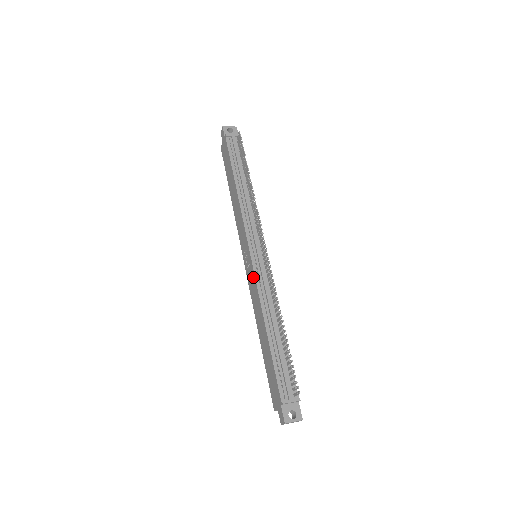
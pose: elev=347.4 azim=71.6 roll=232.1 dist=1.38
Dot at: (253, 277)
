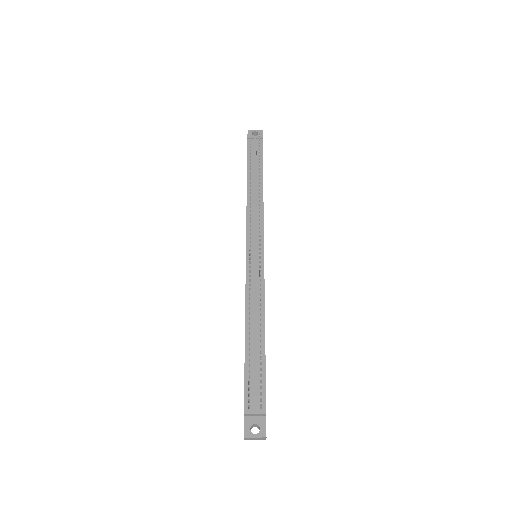
Dot at: occluded
